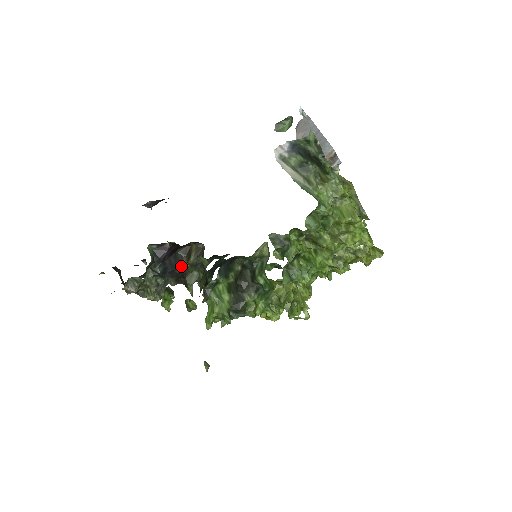
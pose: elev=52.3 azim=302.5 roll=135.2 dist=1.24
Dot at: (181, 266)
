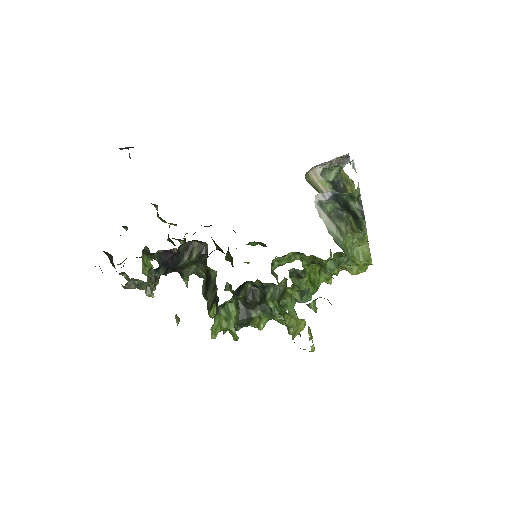
Dot at: (181, 262)
